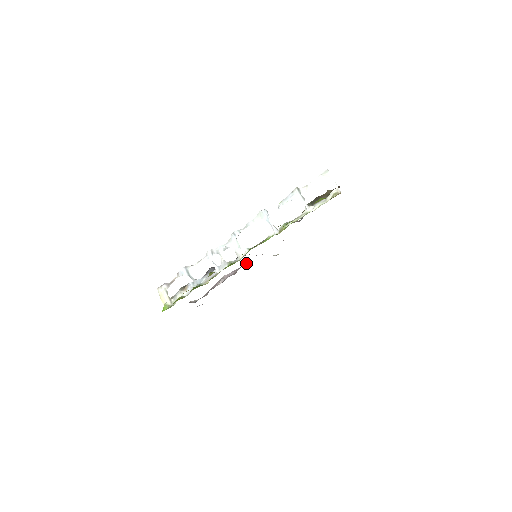
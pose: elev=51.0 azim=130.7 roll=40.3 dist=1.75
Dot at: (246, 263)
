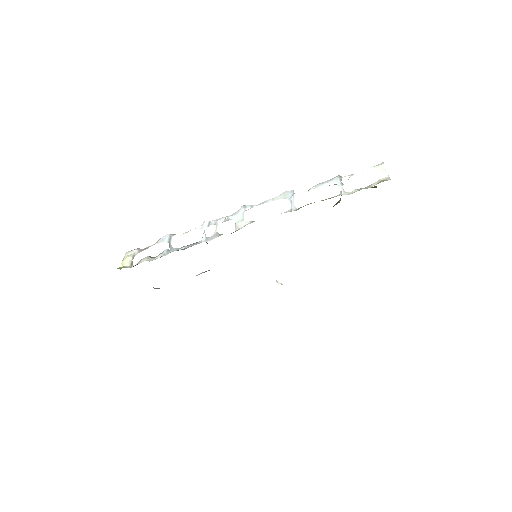
Dot at: occluded
